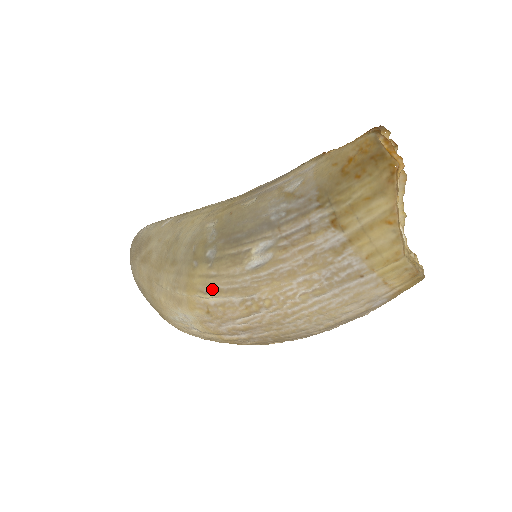
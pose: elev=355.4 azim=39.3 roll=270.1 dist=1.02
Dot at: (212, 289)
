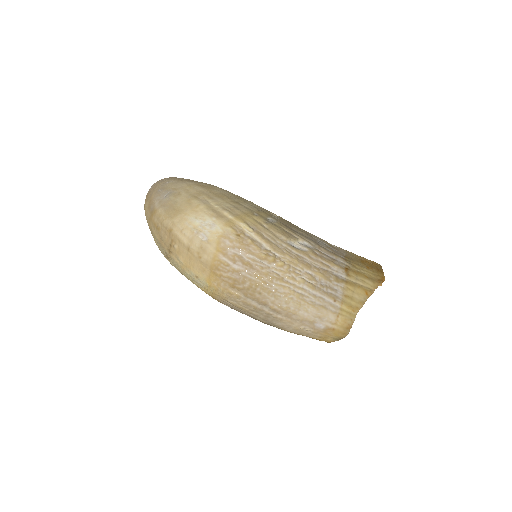
Dot at: (257, 230)
